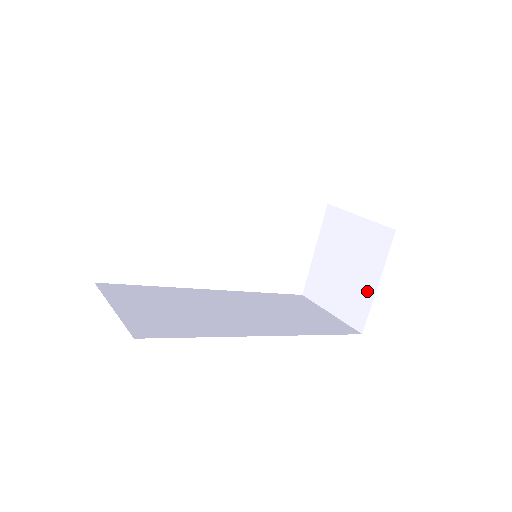
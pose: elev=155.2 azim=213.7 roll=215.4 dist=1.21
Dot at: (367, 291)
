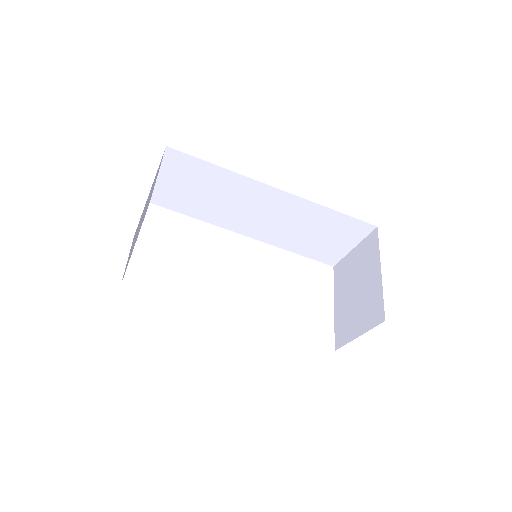
Dot at: (376, 285)
